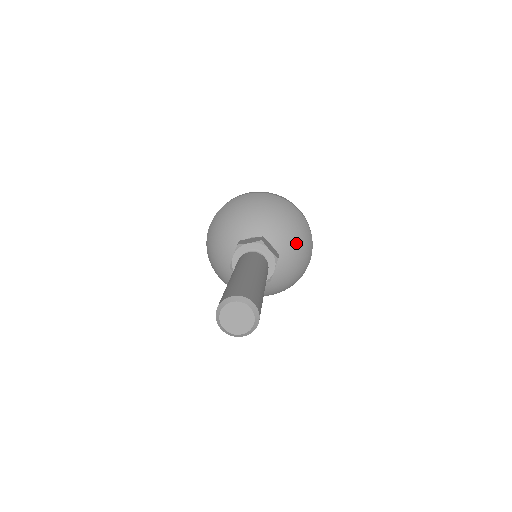
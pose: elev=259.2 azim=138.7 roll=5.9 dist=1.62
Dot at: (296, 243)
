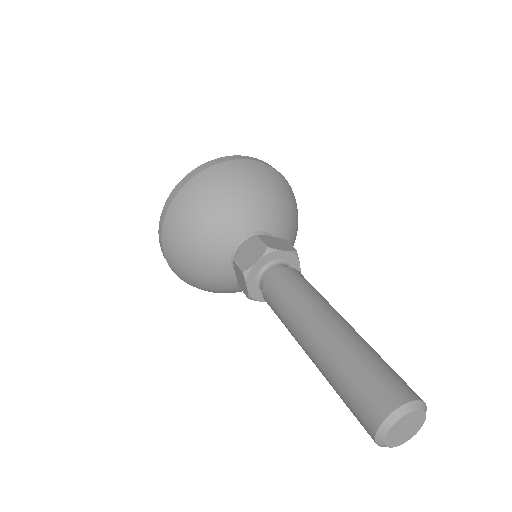
Dot at: occluded
